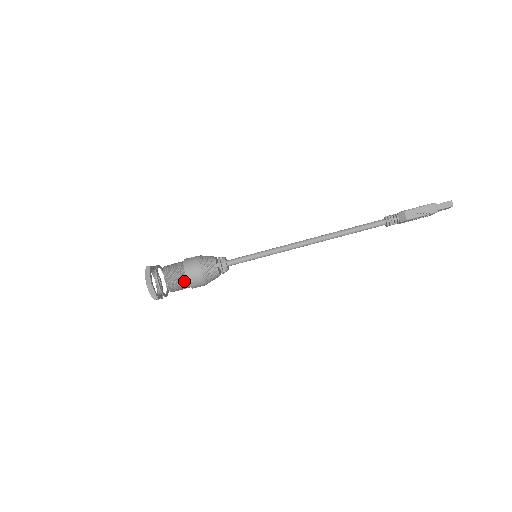
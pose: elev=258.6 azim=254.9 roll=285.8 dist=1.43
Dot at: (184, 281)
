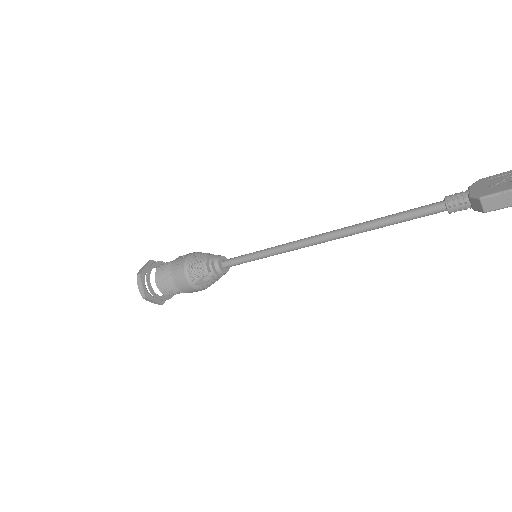
Dot at: (181, 291)
